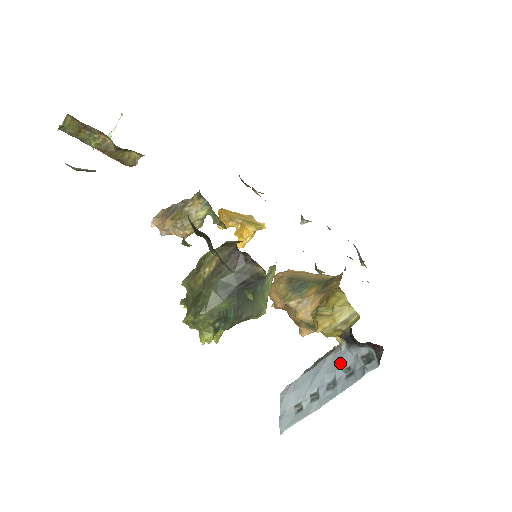
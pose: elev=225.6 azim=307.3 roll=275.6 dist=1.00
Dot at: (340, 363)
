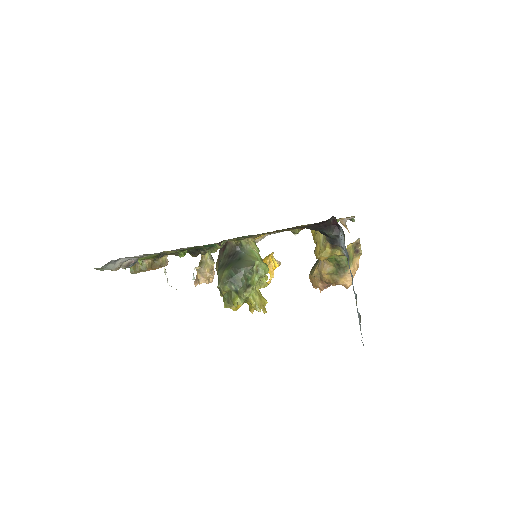
Dot at: occluded
